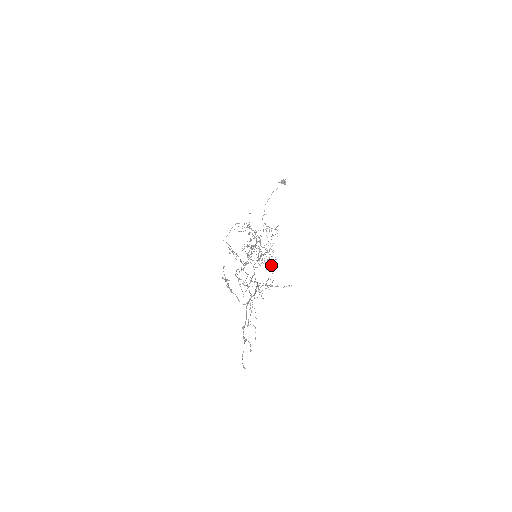
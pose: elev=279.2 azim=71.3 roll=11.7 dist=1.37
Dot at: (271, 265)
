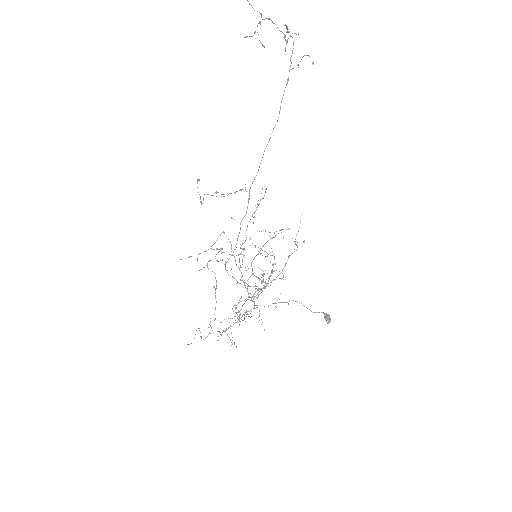
Dot at: (247, 299)
